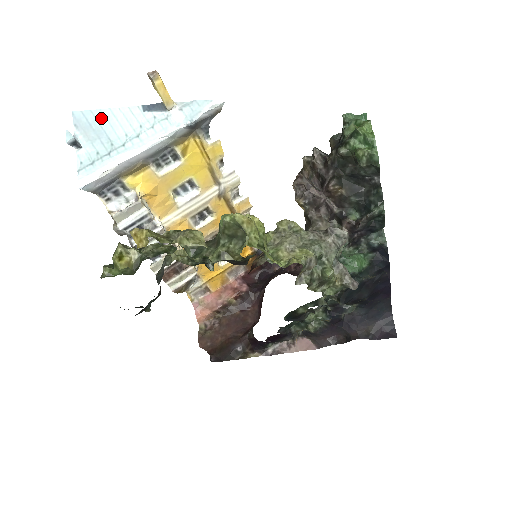
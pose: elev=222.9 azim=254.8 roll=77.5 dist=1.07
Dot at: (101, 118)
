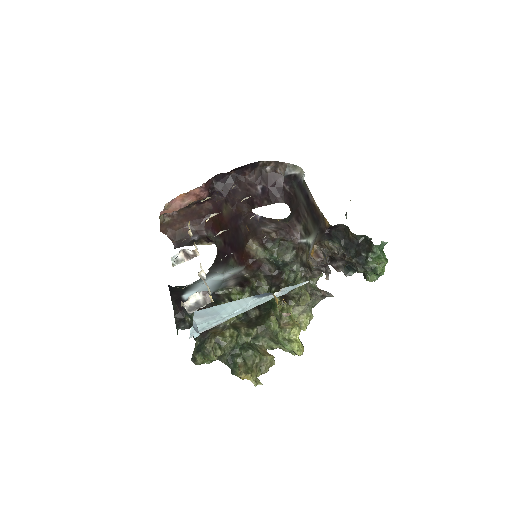
Dot at: (218, 308)
